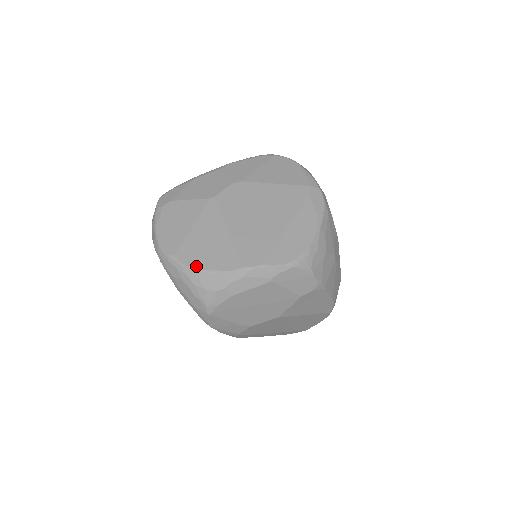
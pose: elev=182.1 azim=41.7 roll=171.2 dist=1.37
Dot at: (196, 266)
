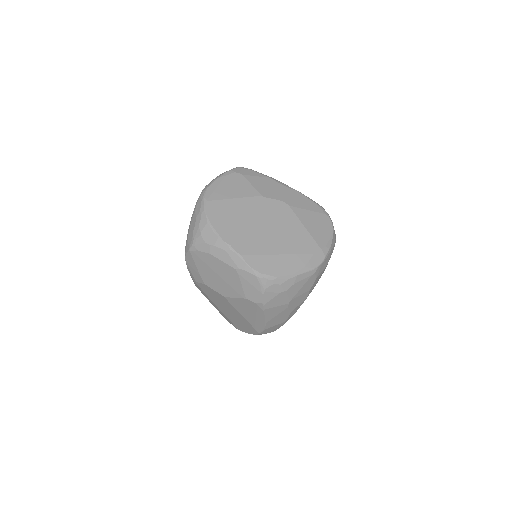
Dot at: (210, 218)
